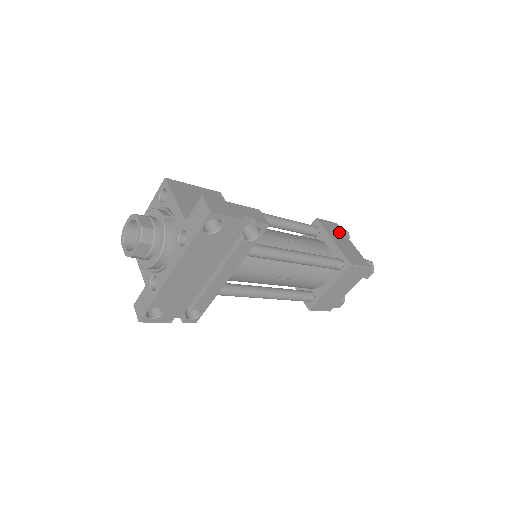
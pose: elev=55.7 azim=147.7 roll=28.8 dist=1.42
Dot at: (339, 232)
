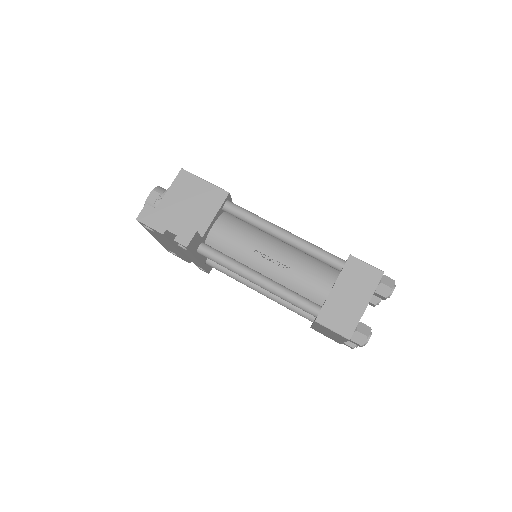
Dot at: (366, 283)
